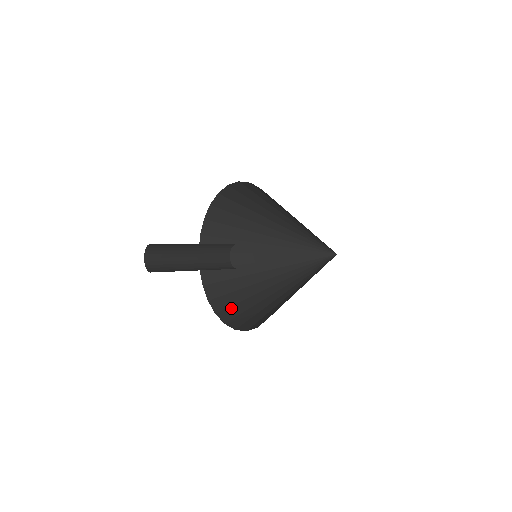
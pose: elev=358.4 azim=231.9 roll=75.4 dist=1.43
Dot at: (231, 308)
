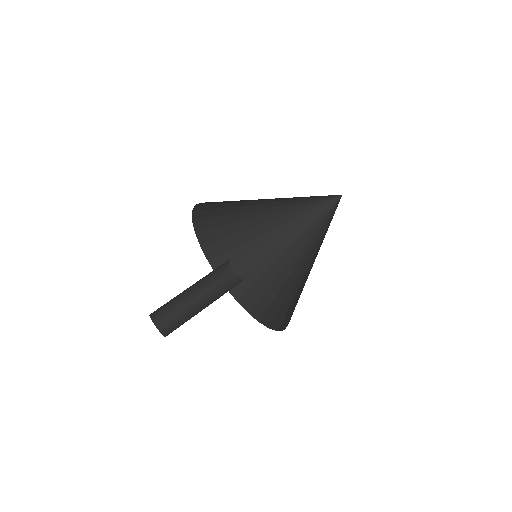
Dot at: (223, 256)
